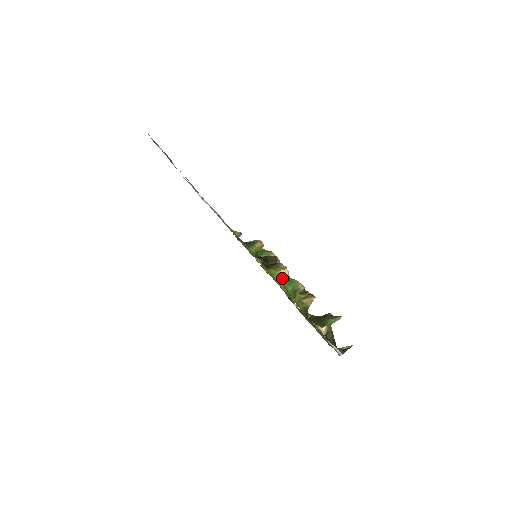
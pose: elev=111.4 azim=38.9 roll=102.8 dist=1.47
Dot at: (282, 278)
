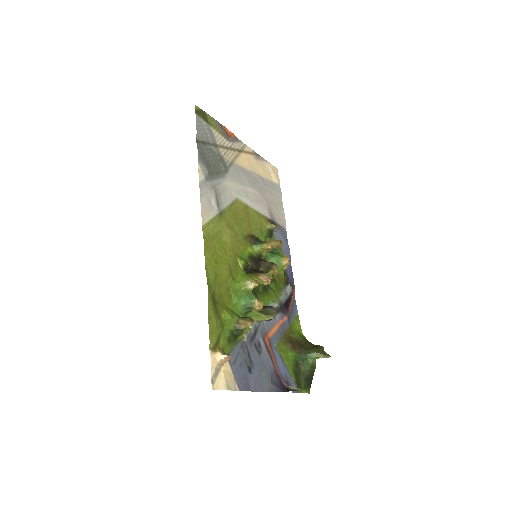
Dot at: (242, 289)
